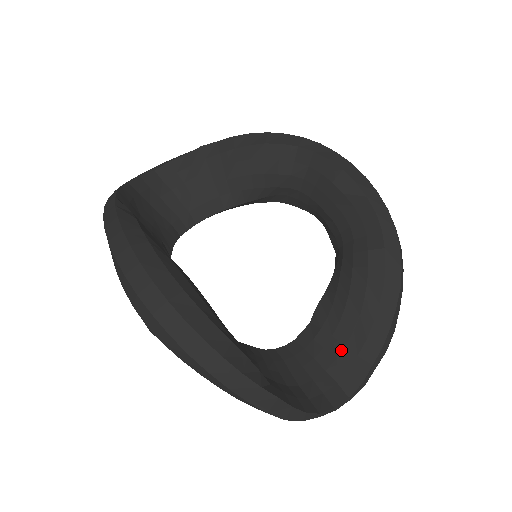
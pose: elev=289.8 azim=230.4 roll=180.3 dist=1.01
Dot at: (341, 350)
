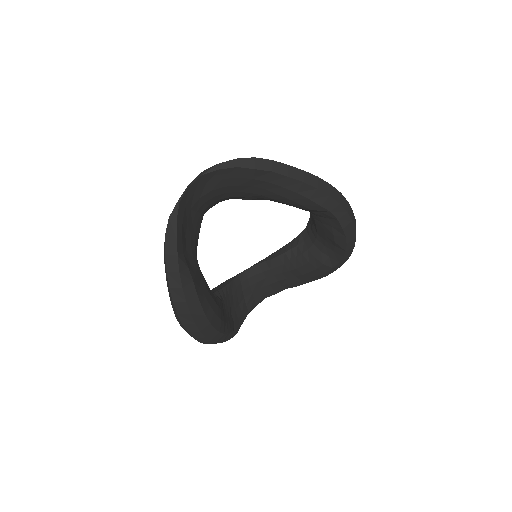
Dot at: (275, 282)
